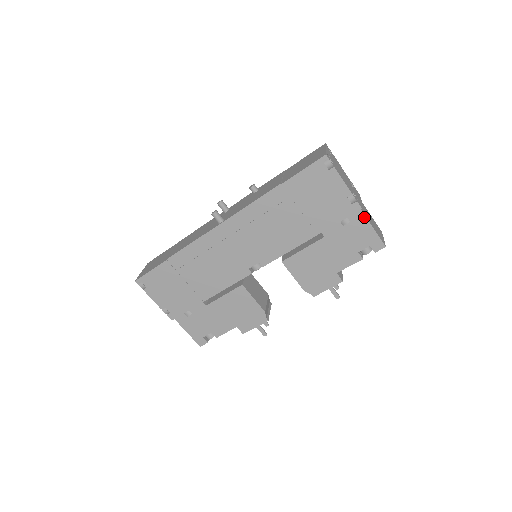
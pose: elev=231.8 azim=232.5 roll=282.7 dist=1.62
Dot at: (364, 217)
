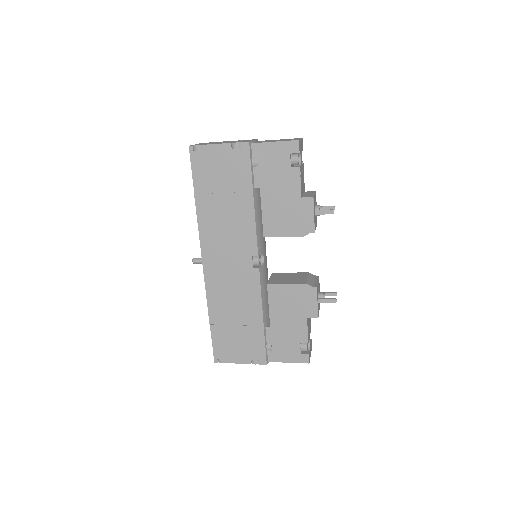
Dot at: (260, 144)
